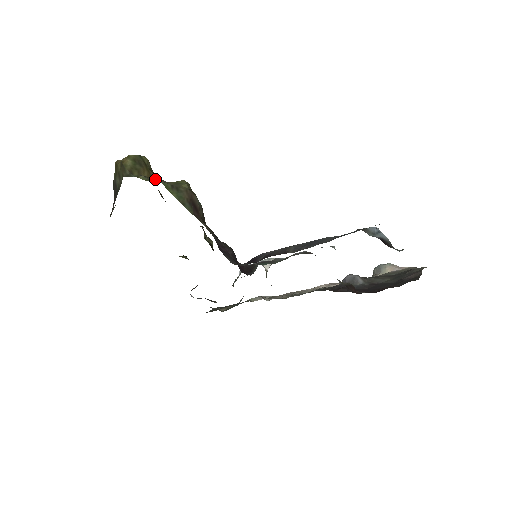
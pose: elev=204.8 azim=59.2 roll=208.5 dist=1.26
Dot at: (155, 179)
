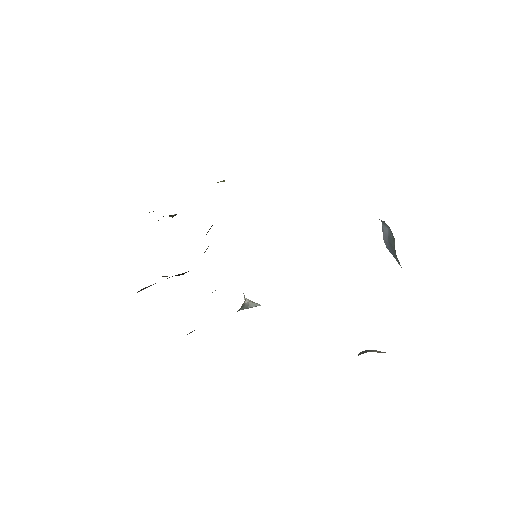
Dot at: occluded
